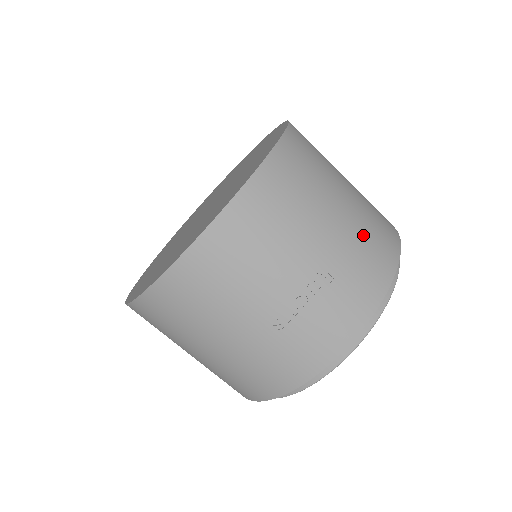
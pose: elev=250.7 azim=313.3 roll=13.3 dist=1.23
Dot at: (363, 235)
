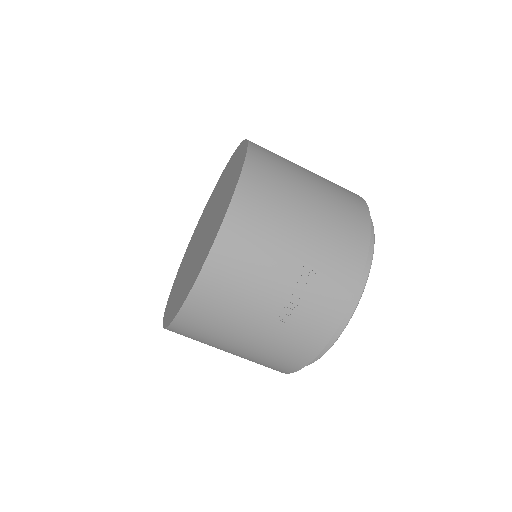
Dot at: (333, 227)
